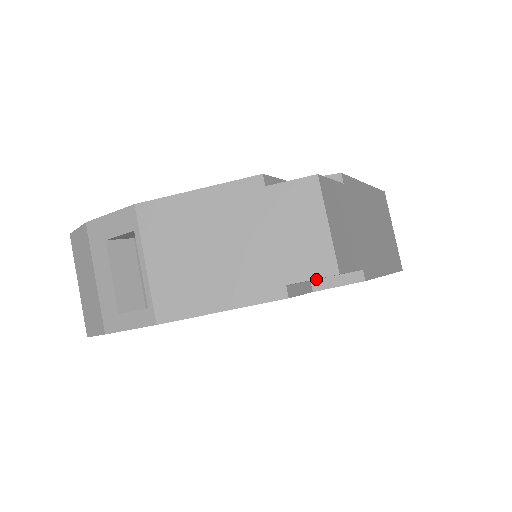
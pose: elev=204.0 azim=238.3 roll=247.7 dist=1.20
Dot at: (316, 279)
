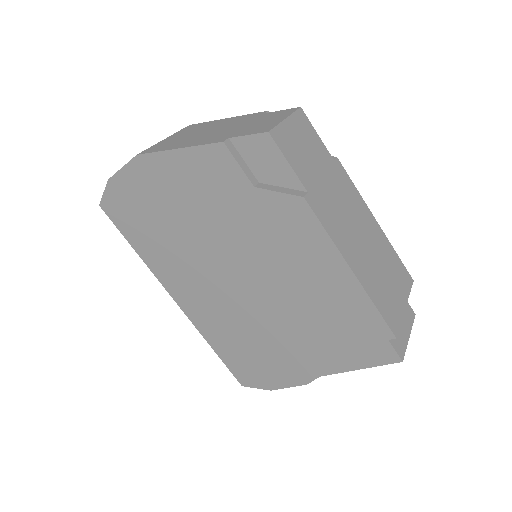
Dot at: (264, 183)
